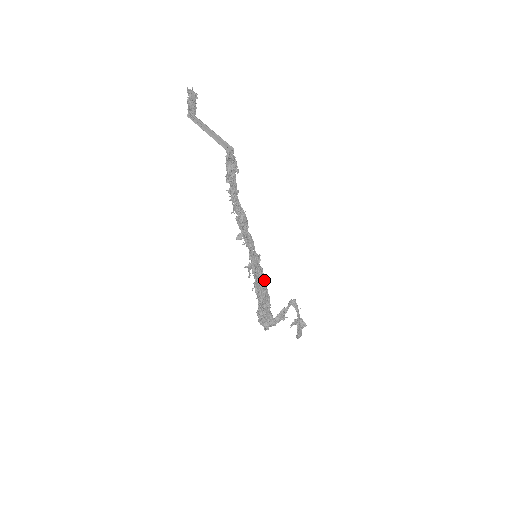
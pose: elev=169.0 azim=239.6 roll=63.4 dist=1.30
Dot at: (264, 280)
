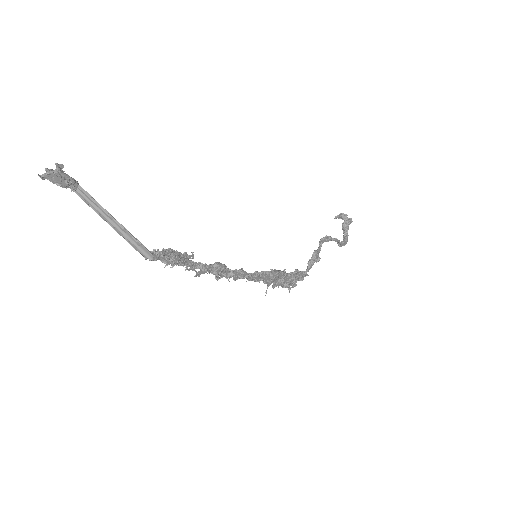
Dot at: (276, 277)
